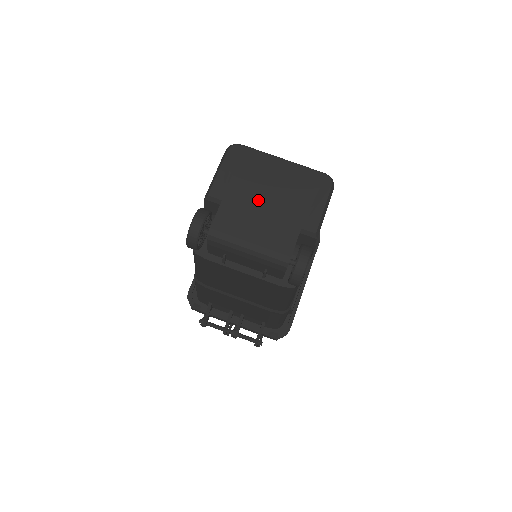
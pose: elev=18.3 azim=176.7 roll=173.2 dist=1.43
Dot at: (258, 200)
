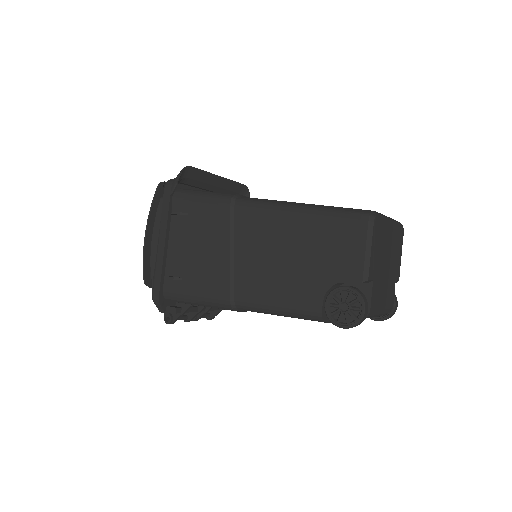
Dot at: (384, 268)
